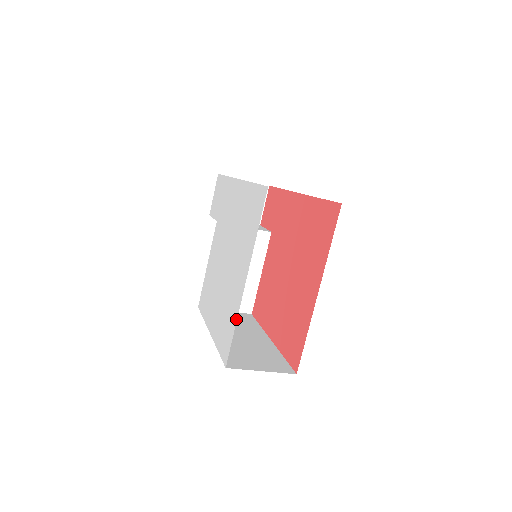
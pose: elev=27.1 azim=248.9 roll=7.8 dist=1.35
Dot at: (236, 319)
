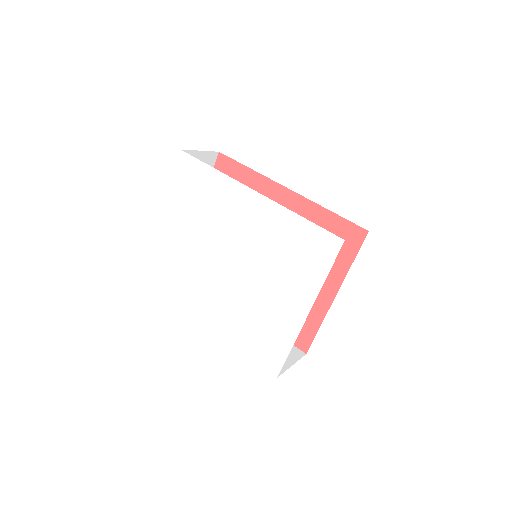
Dot at: (293, 342)
